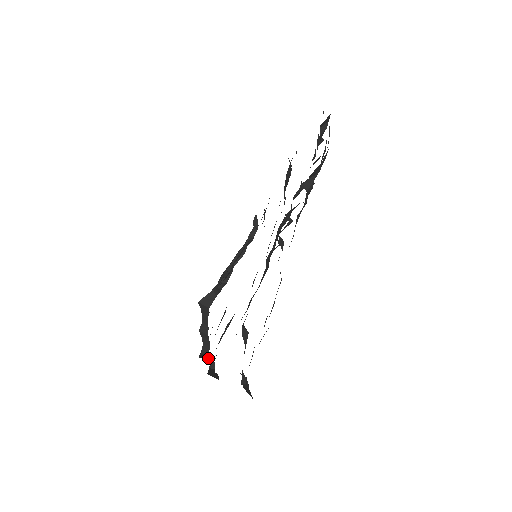
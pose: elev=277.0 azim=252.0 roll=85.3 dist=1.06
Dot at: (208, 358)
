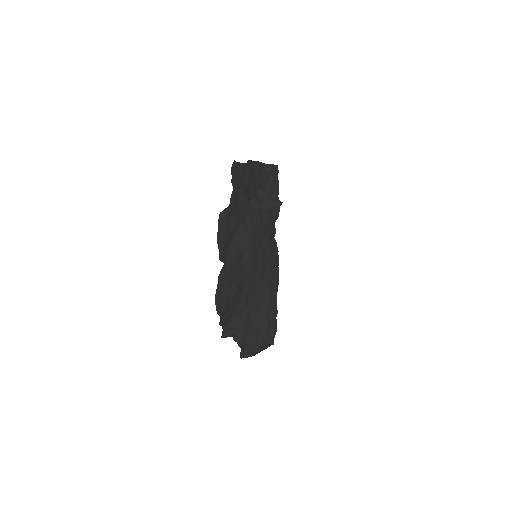
Dot at: occluded
